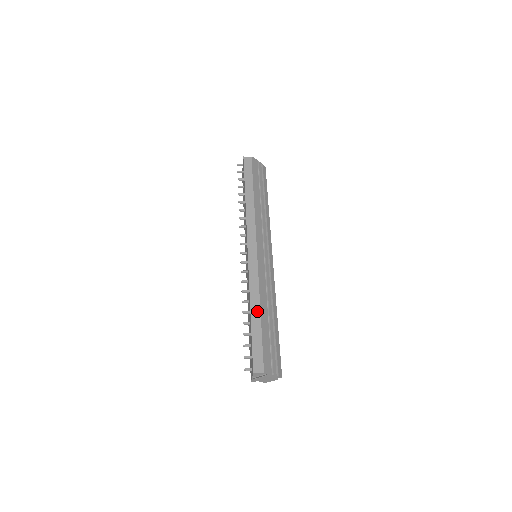
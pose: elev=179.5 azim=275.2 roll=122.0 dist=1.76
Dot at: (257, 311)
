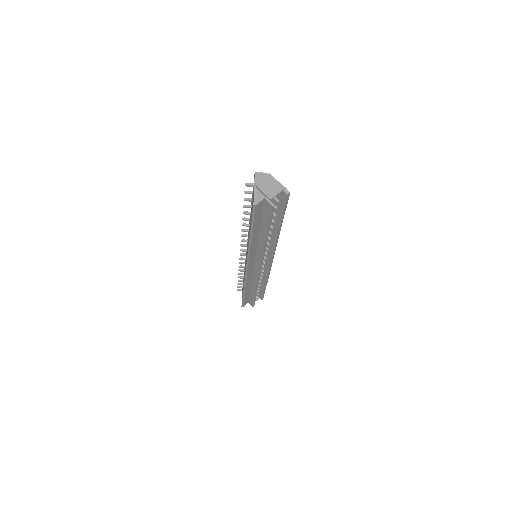
Dot at: occluded
